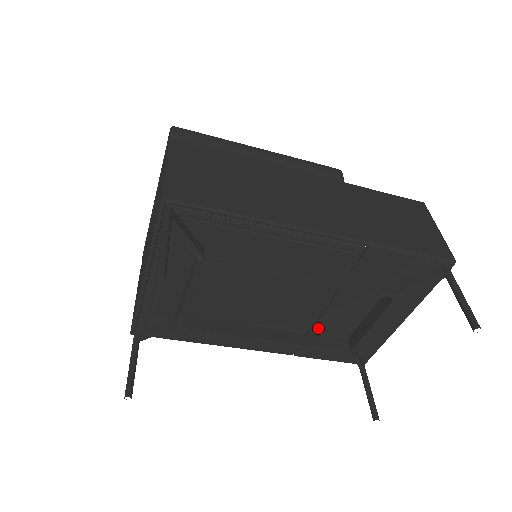
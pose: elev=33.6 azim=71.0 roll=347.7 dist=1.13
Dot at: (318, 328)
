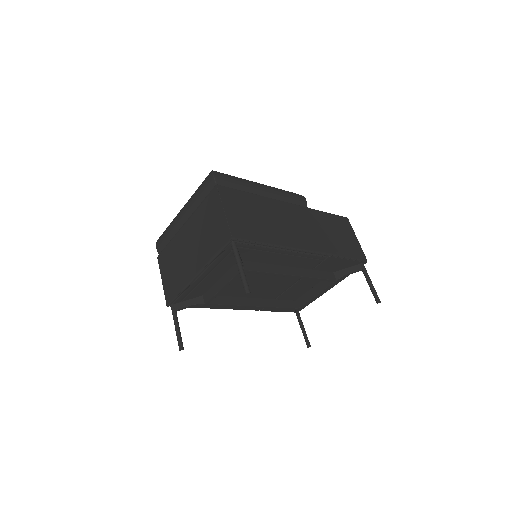
Dot at: (282, 296)
